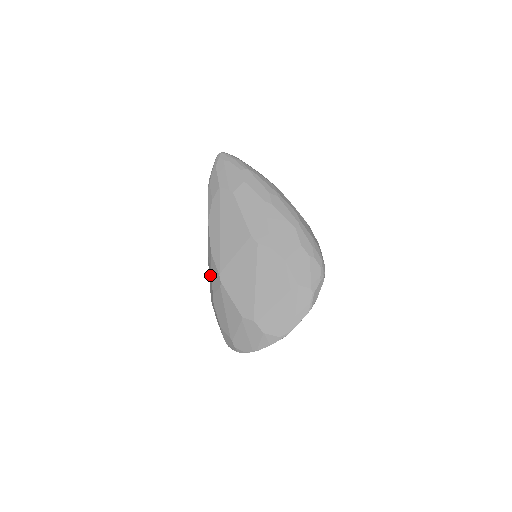
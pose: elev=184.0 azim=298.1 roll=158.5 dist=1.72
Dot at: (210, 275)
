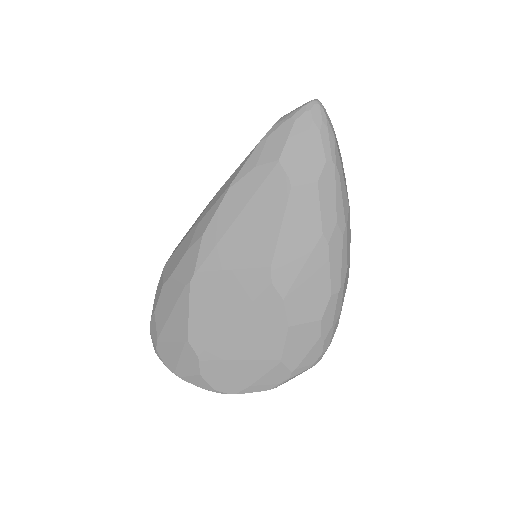
Dot at: (183, 250)
